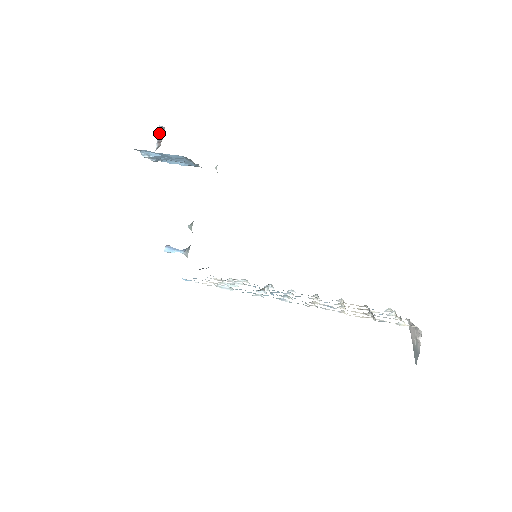
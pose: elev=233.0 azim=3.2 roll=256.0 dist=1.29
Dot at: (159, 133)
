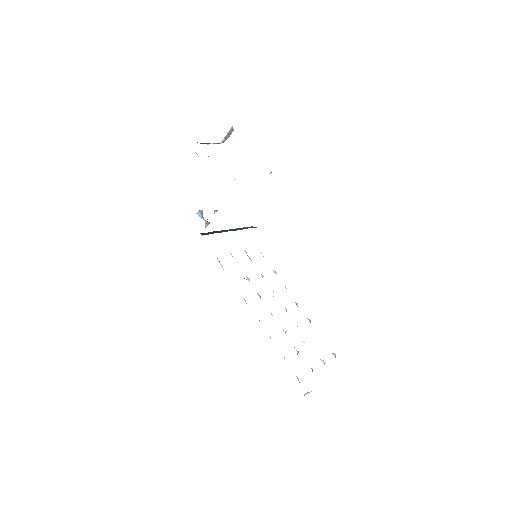
Dot at: (229, 131)
